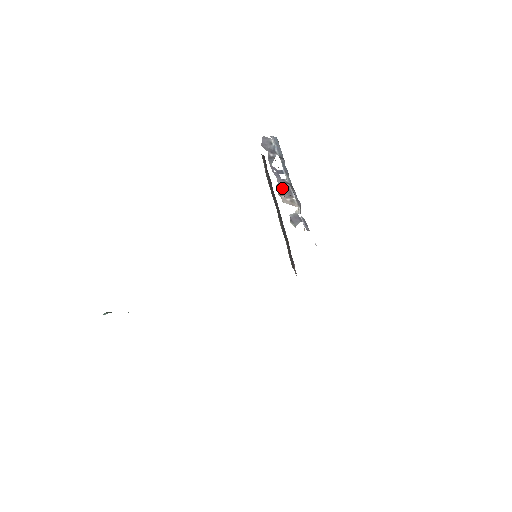
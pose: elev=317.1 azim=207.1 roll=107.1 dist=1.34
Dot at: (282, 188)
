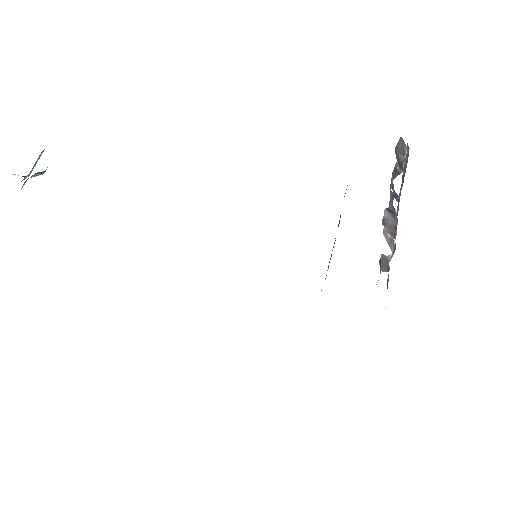
Dot at: (390, 217)
